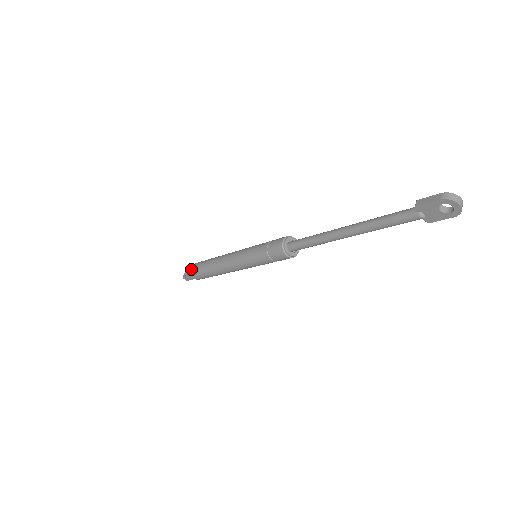
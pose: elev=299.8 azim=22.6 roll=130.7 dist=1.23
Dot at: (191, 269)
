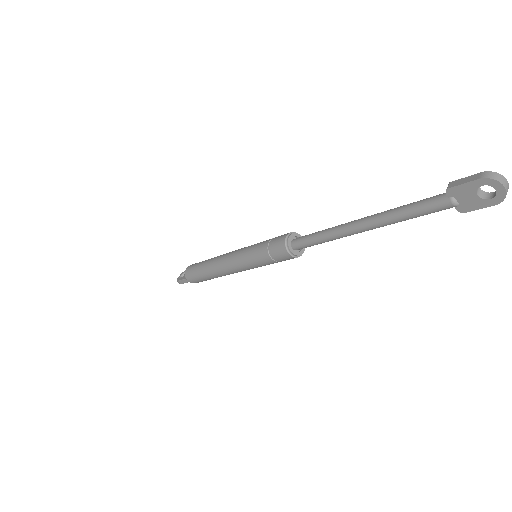
Dot at: (186, 270)
